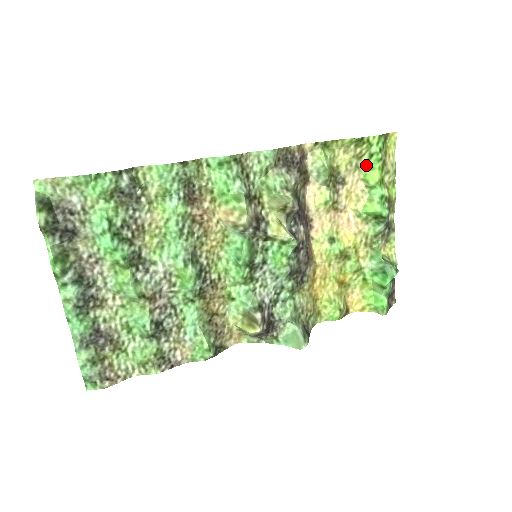
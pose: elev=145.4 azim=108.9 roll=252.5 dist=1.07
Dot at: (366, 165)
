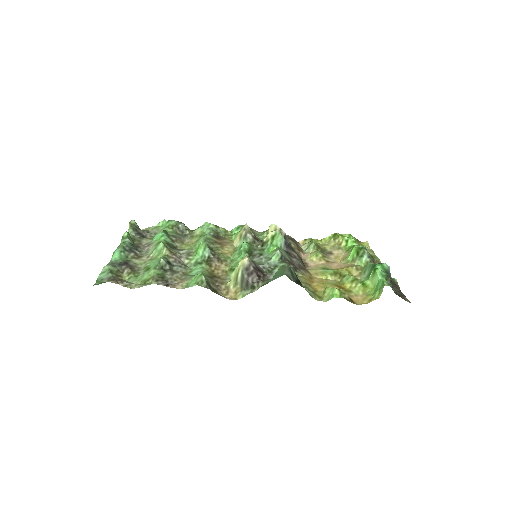
Dot at: (346, 248)
